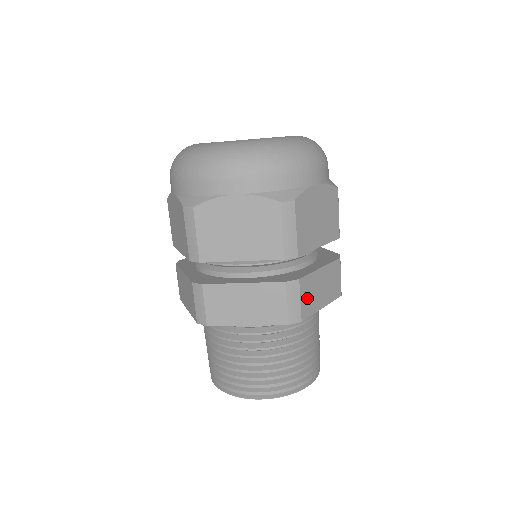
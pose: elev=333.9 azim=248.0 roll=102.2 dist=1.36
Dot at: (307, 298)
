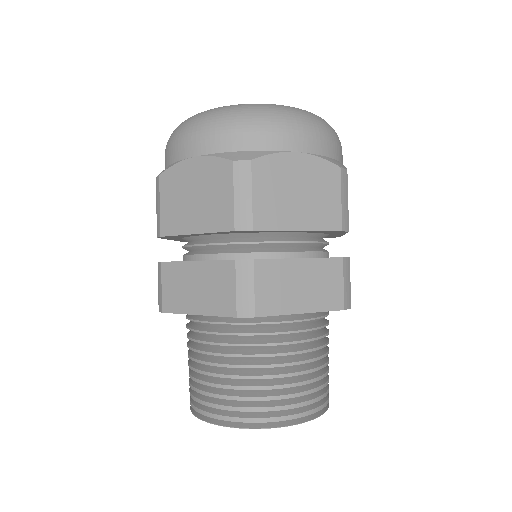
Dot at: (269, 289)
